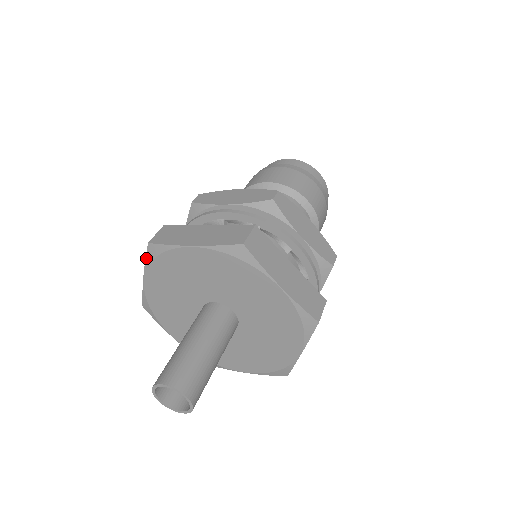
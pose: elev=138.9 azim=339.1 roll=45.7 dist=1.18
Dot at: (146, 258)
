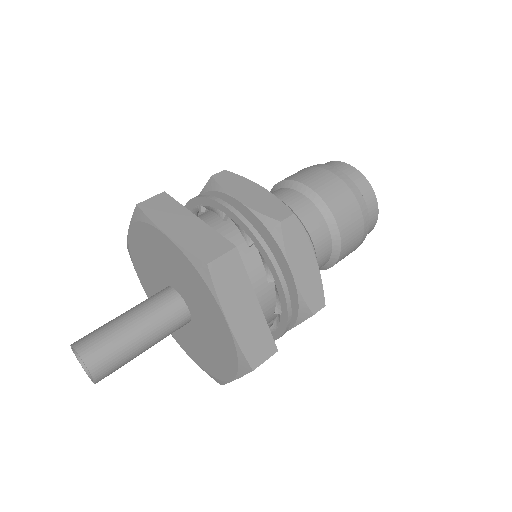
Dot at: (133, 216)
